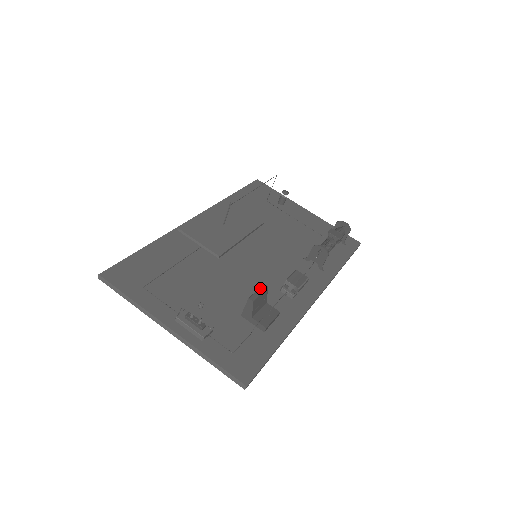
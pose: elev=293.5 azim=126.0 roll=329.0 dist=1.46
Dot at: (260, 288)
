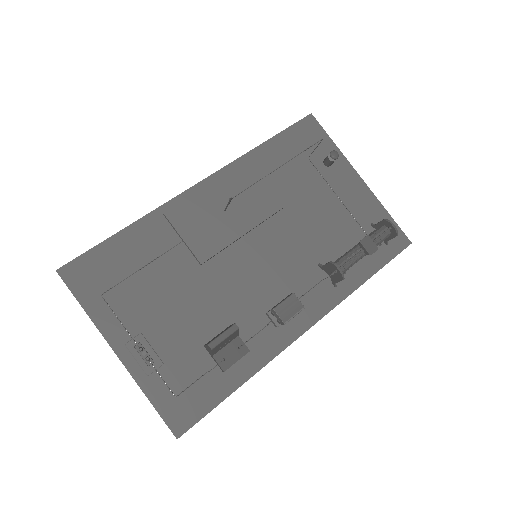
Dot at: (228, 330)
